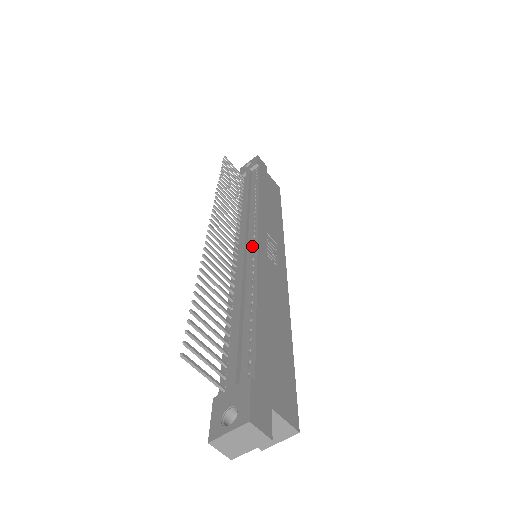
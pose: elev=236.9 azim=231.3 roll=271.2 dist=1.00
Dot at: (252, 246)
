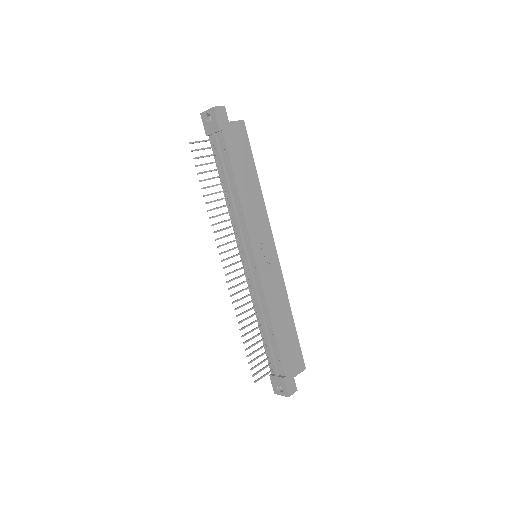
Dot at: (255, 270)
